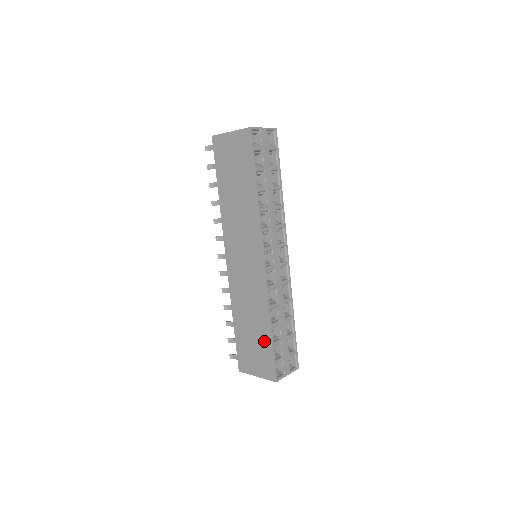
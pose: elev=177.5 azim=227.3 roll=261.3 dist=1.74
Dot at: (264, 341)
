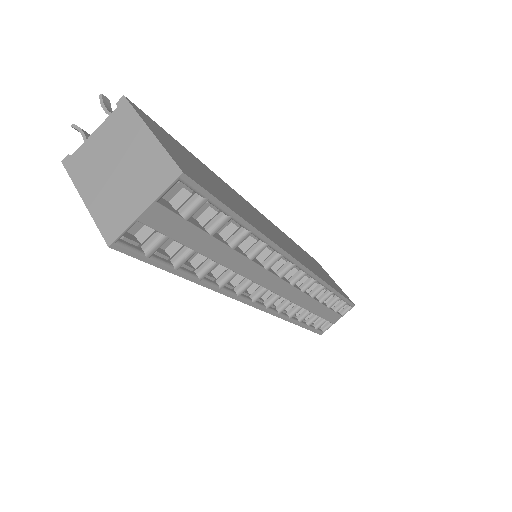
Dot at: occluded
